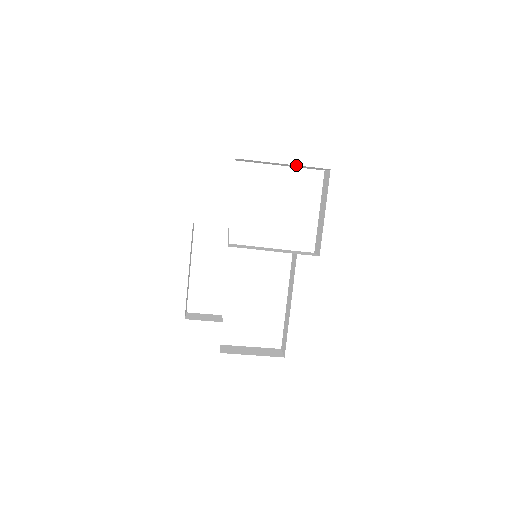
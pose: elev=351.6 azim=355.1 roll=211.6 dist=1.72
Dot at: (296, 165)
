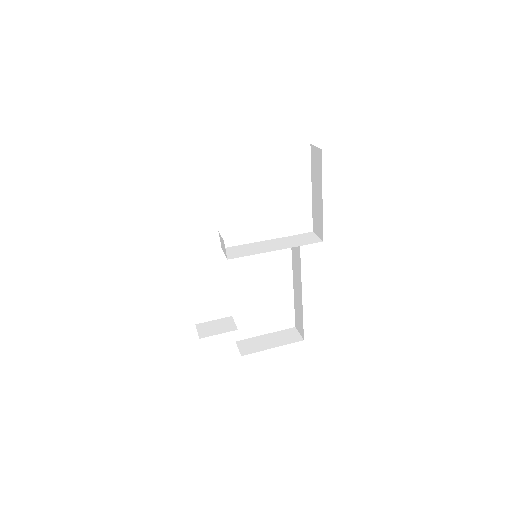
Dot at: occluded
